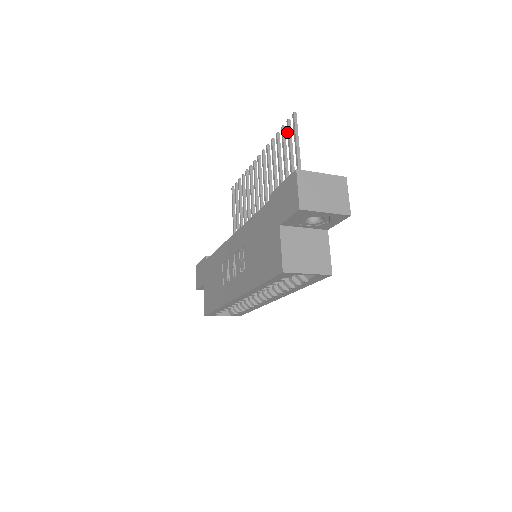
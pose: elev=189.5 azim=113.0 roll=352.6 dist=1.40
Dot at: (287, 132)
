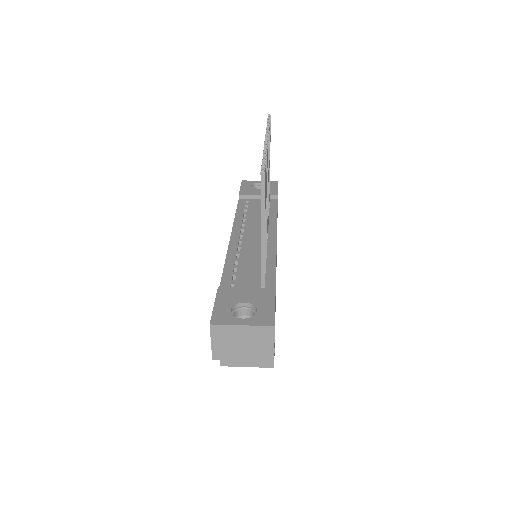
Dot at: occluded
